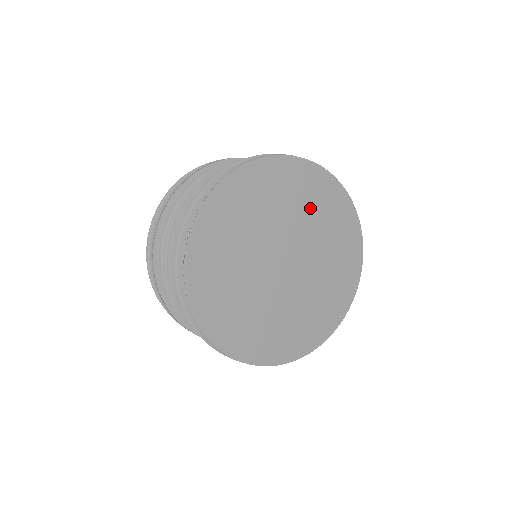
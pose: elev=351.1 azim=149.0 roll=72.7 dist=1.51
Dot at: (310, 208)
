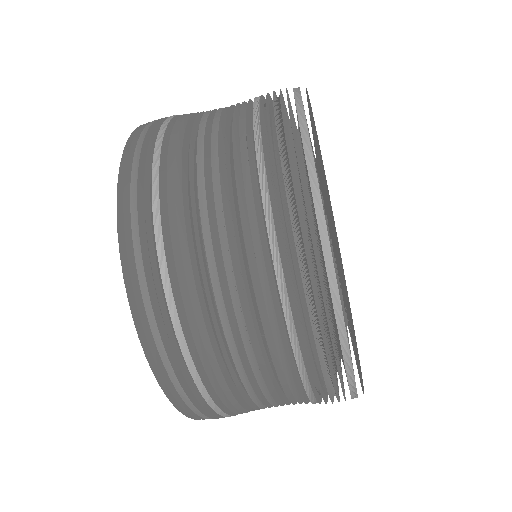
Dot at: occluded
